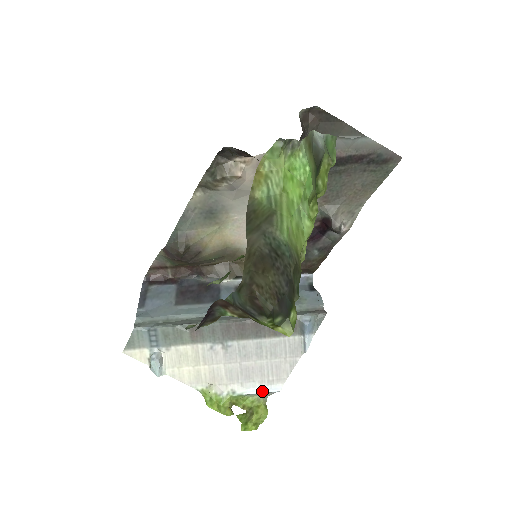
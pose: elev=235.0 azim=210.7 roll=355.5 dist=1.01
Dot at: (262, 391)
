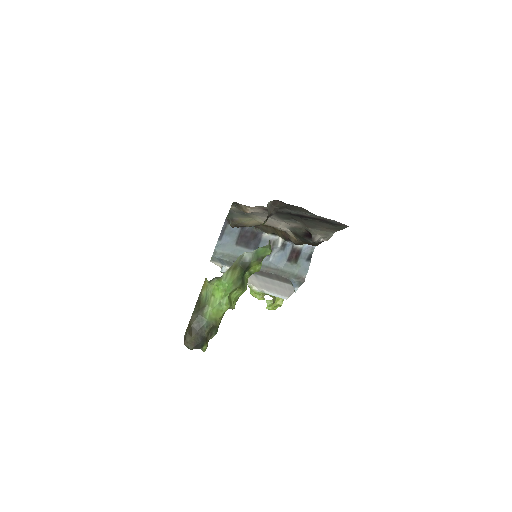
Dot at: (278, 296)
